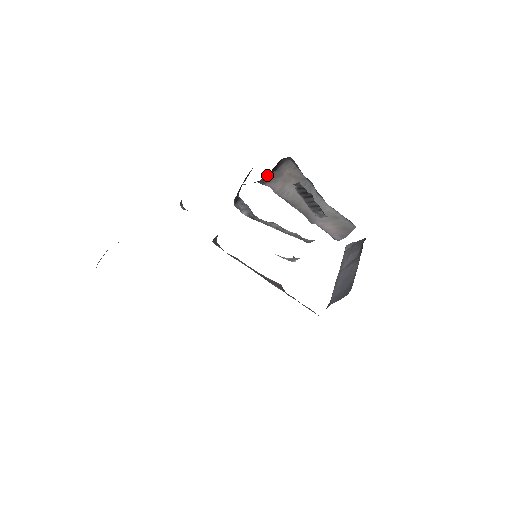
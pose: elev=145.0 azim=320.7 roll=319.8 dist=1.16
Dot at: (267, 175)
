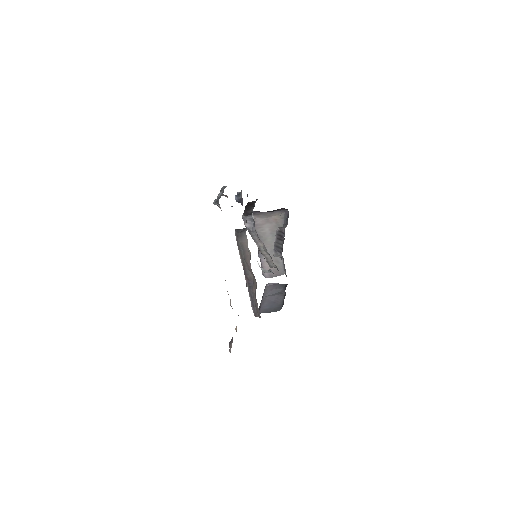
Dot at: occluded
